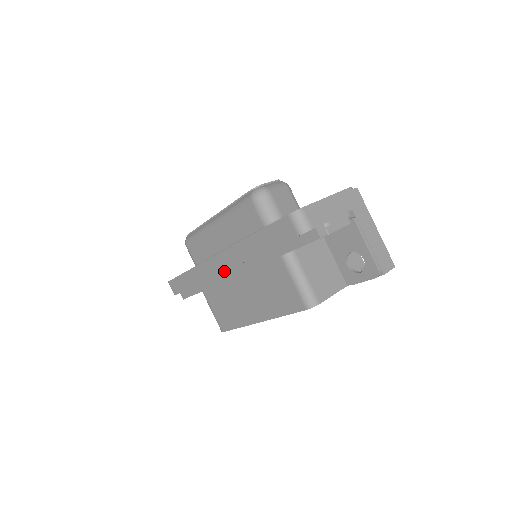
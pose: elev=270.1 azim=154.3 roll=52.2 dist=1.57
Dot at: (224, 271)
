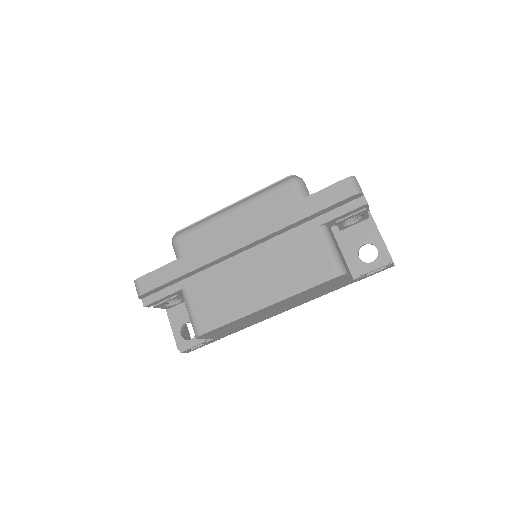
Dot at: (242, 247)
